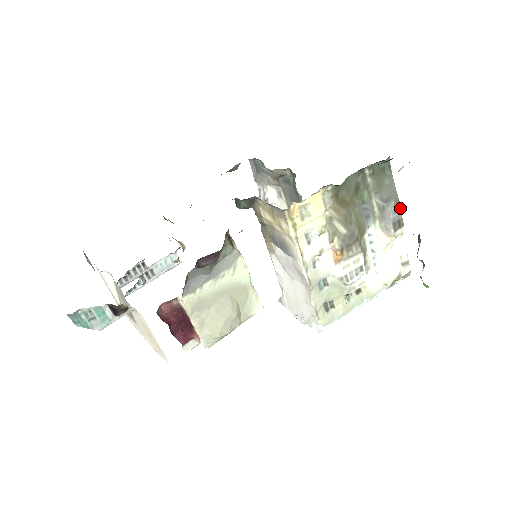
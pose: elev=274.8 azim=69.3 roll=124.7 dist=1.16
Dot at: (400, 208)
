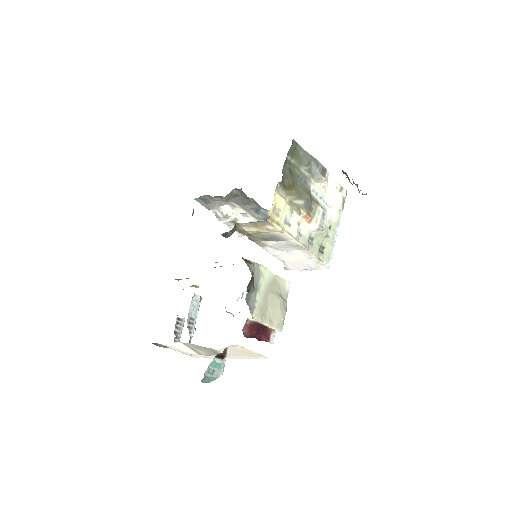
Dot at: (318, 162)
